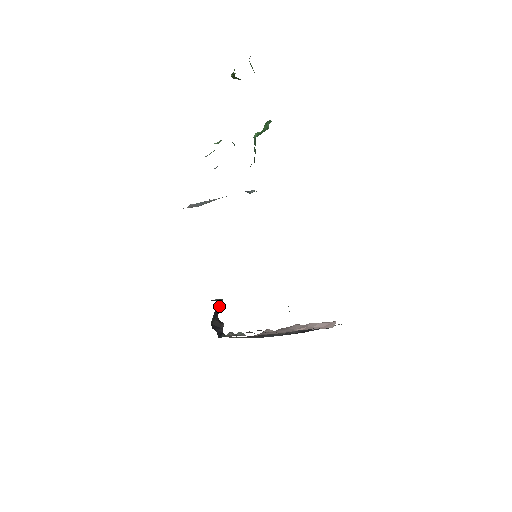
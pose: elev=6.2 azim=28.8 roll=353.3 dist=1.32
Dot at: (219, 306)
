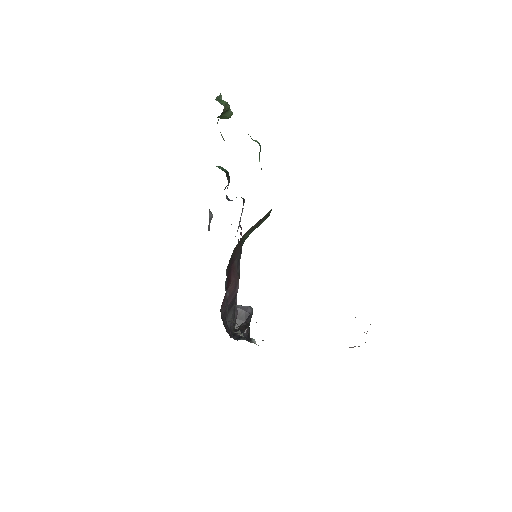
Dot at: (242, 312)
